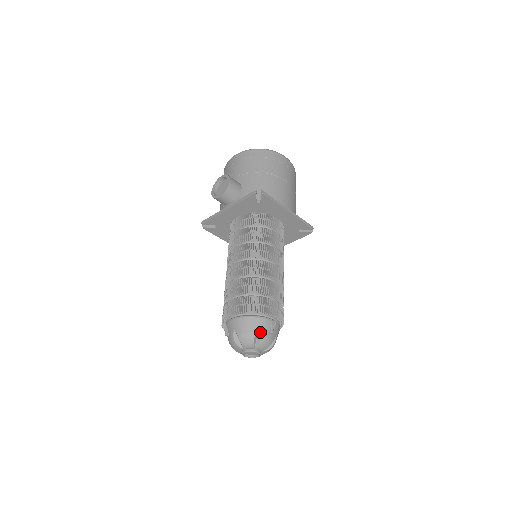
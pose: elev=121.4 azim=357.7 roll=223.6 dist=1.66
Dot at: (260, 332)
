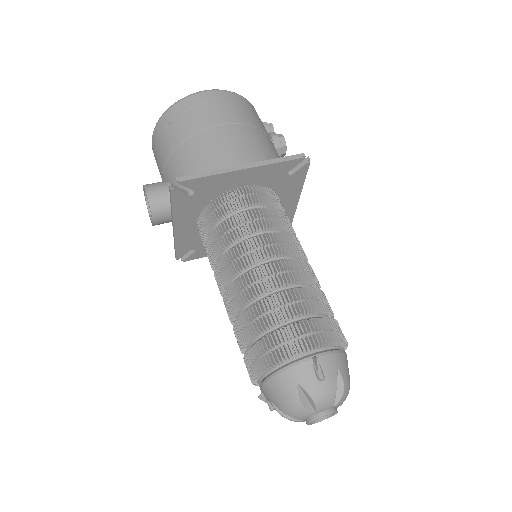
Dot at: (303, 389)
